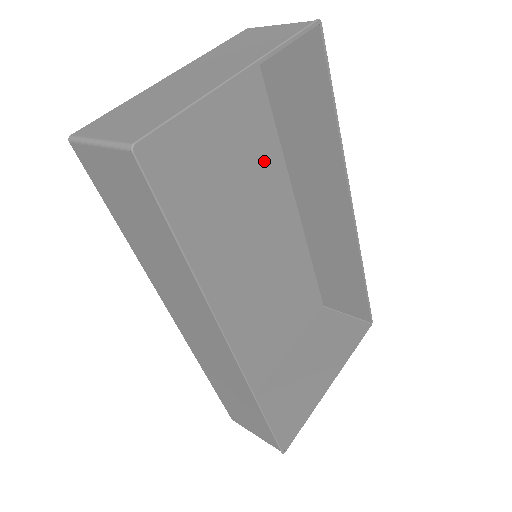
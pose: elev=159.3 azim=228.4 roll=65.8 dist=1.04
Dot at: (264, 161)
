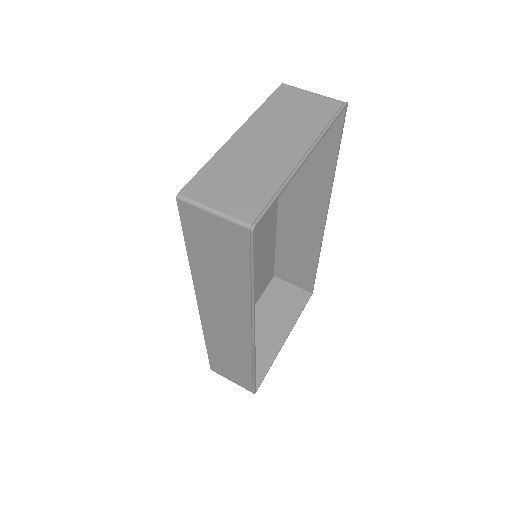
Dot at: occluded
